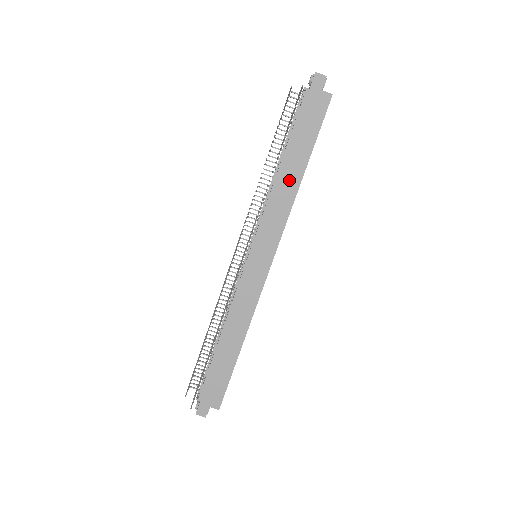
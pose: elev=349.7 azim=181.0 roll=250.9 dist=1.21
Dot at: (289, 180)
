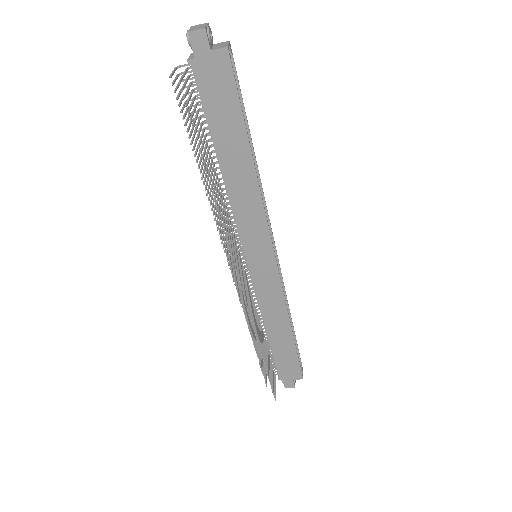
Dot at: (241, 174)
